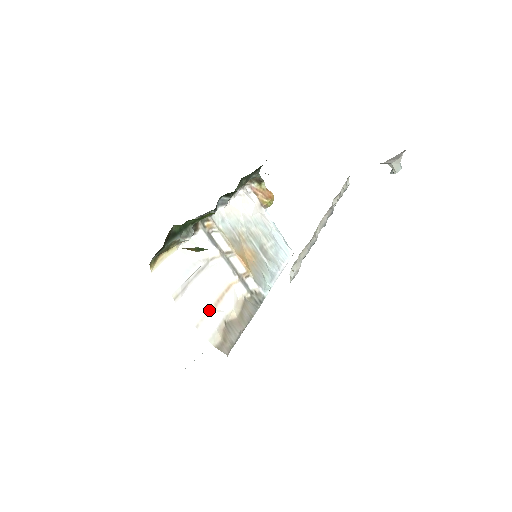
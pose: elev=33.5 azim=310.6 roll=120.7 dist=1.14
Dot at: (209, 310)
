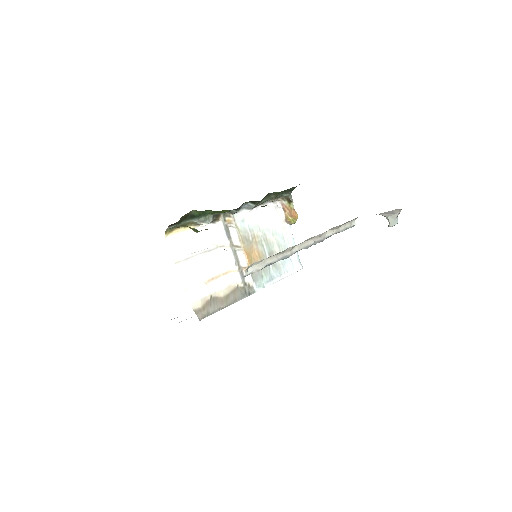
Dot at: (201, 282)
